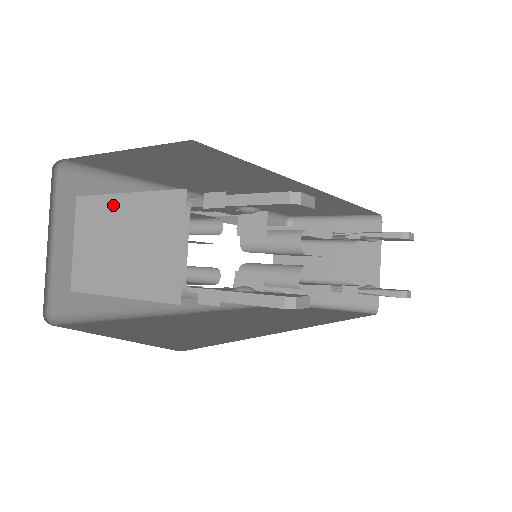
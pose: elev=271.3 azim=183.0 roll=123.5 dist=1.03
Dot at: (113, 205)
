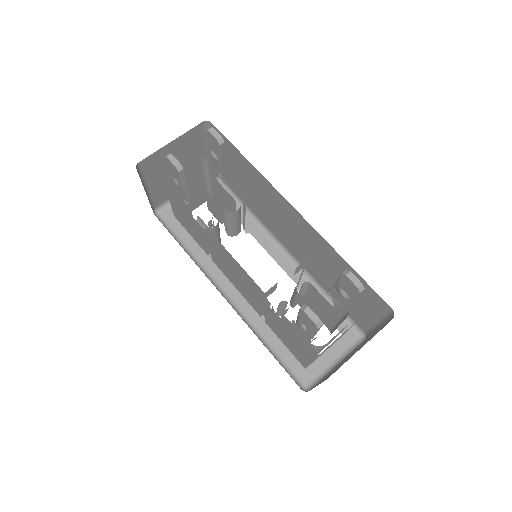
Dot at: occluded
